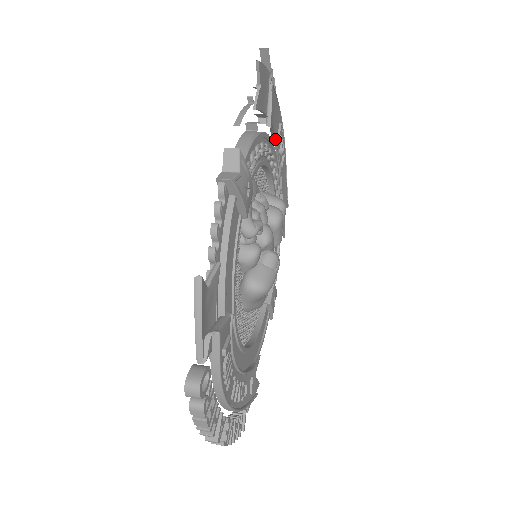
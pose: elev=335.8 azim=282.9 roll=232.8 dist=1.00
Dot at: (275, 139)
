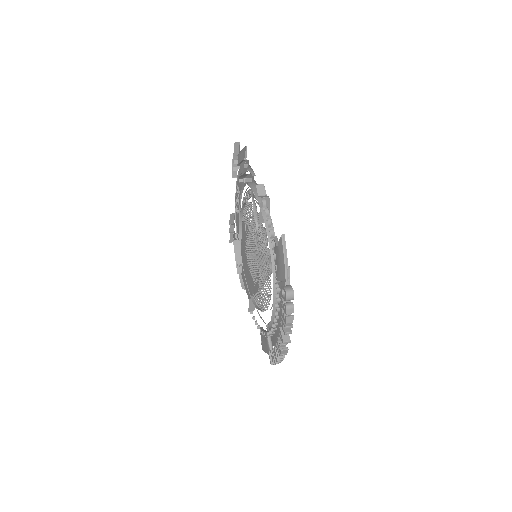
Dot at: (241, 193)
